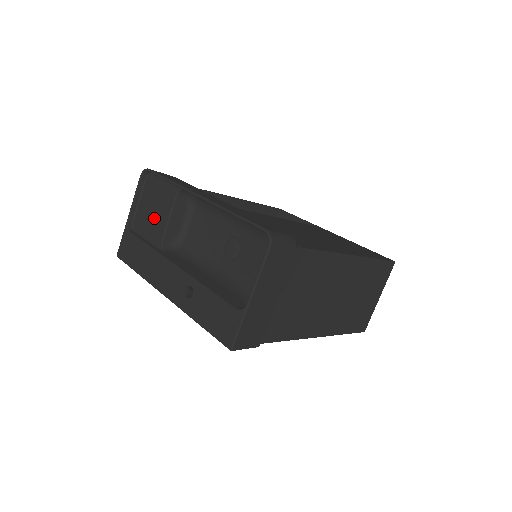
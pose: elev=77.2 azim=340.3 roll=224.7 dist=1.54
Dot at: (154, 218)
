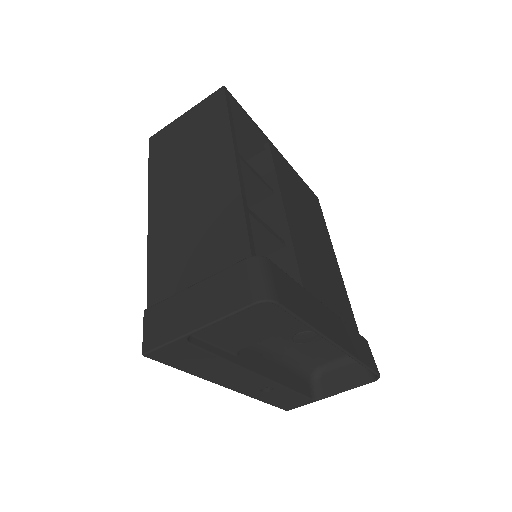
Dot at: (243, 334)
